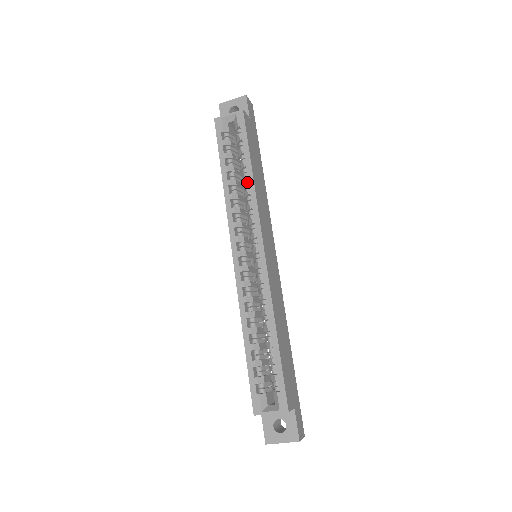
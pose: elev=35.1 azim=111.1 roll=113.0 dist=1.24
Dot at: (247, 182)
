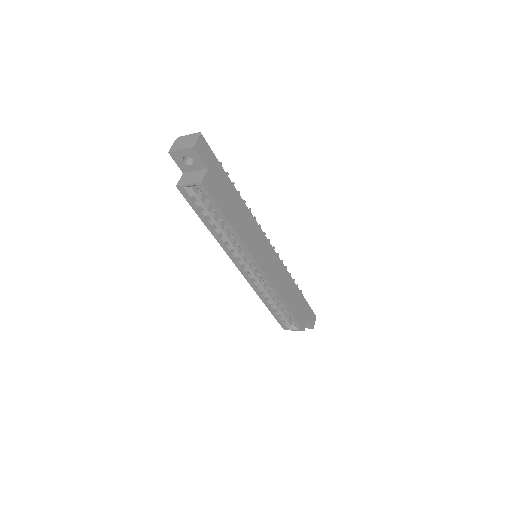
Dot at: (231, 231)
